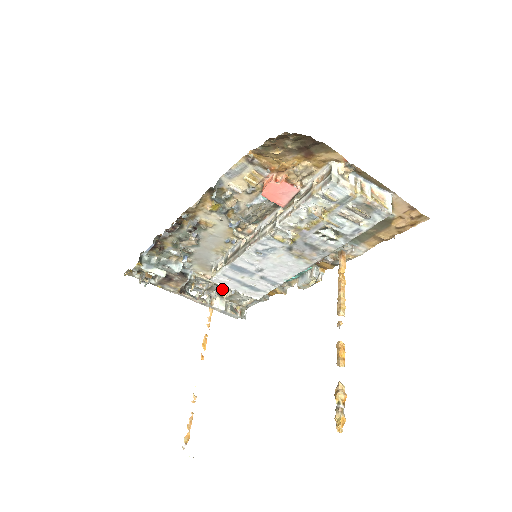
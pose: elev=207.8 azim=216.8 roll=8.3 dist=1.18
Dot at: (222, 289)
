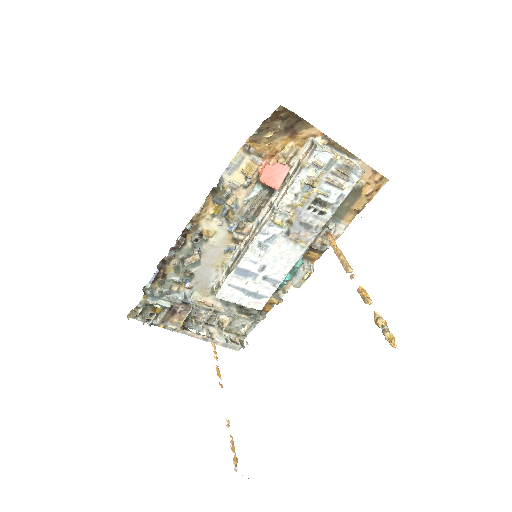
Dot at: (220, 319)
